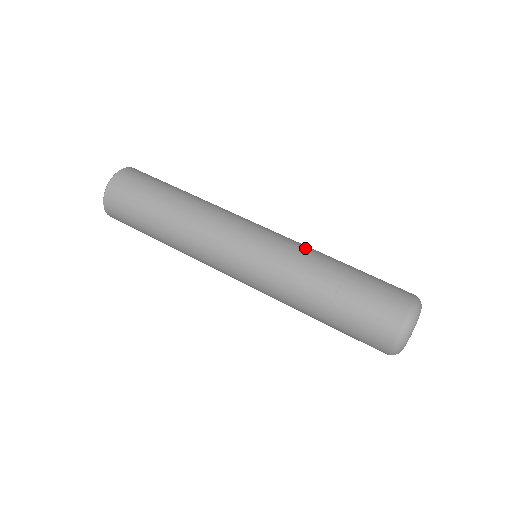
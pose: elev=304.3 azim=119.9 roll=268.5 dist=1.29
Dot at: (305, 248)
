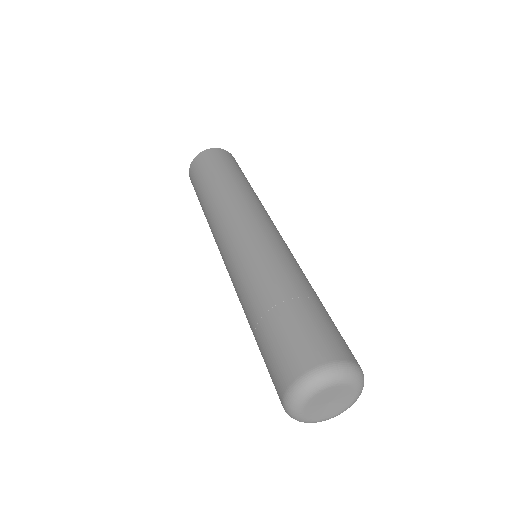
Dot at: occluded
